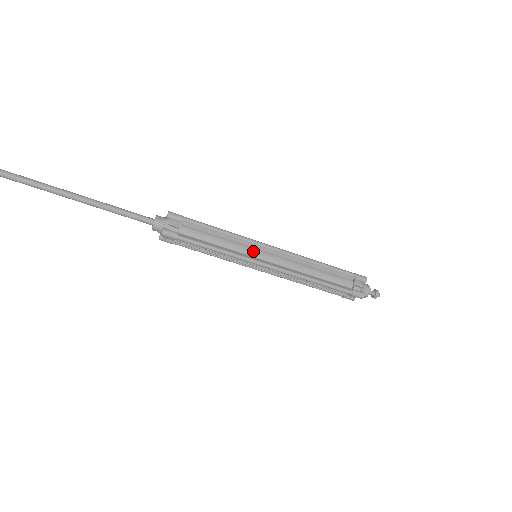
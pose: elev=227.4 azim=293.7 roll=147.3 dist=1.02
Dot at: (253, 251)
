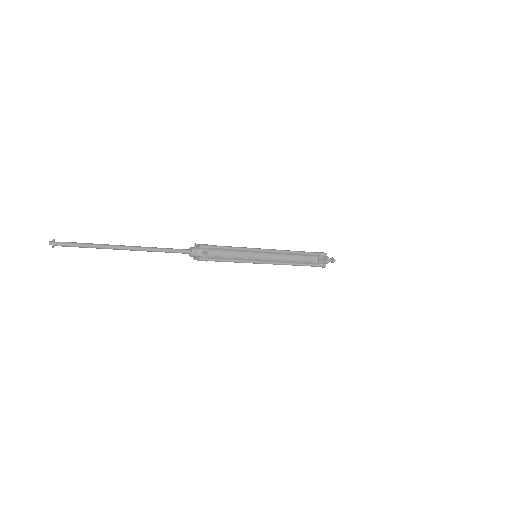
Dot at: (255, 256)
